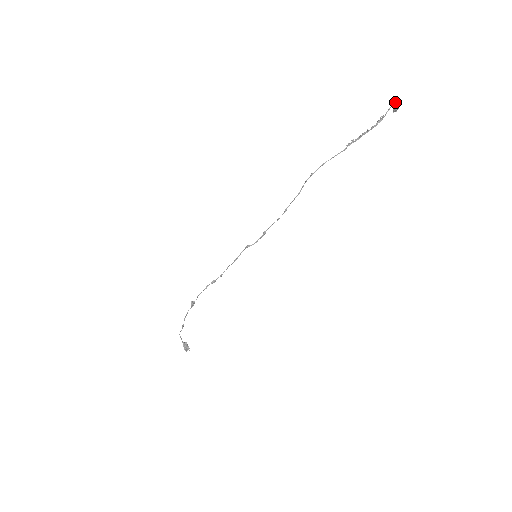
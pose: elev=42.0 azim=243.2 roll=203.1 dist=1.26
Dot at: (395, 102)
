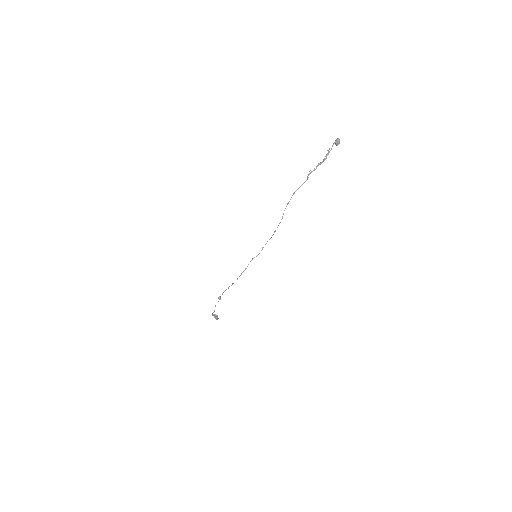
Dot at: (336, 139)
